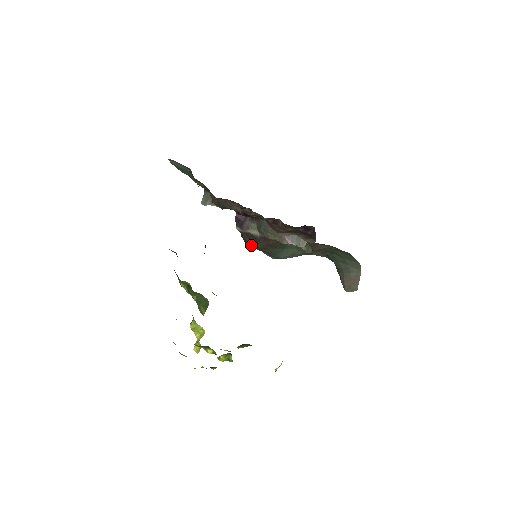
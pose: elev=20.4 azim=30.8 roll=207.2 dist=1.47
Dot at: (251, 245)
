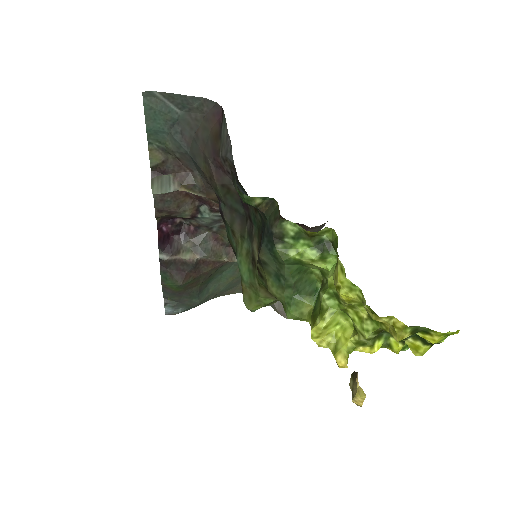
Dot at: (179, 280)
